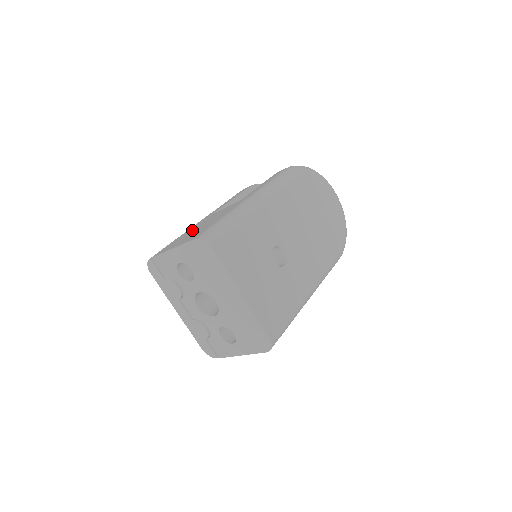
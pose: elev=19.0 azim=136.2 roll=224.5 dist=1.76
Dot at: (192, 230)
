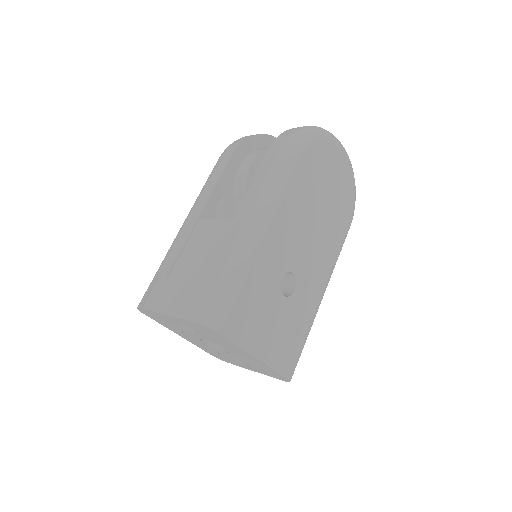
Dot at: (180, 263)
